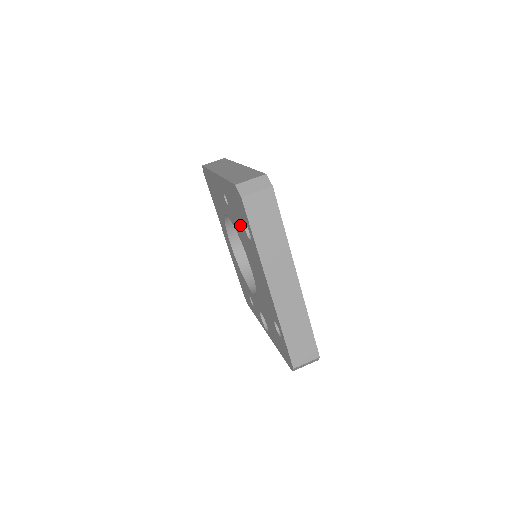
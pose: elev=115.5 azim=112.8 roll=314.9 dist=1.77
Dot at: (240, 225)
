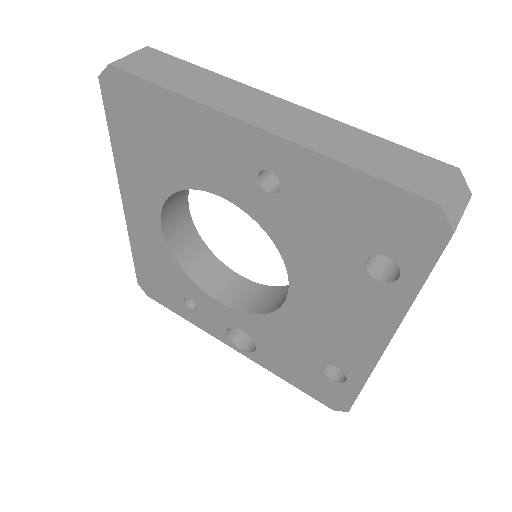
Dot at: (332, 244)
